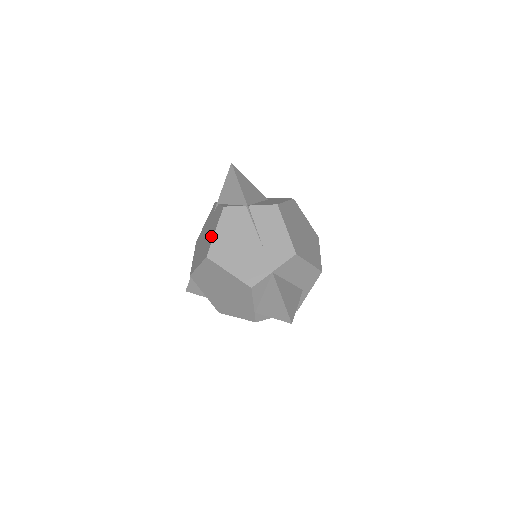
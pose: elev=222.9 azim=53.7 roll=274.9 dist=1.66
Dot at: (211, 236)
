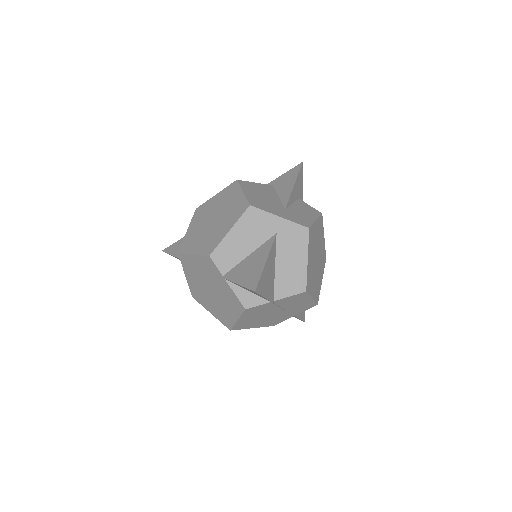
Dot at: (229, 315)
